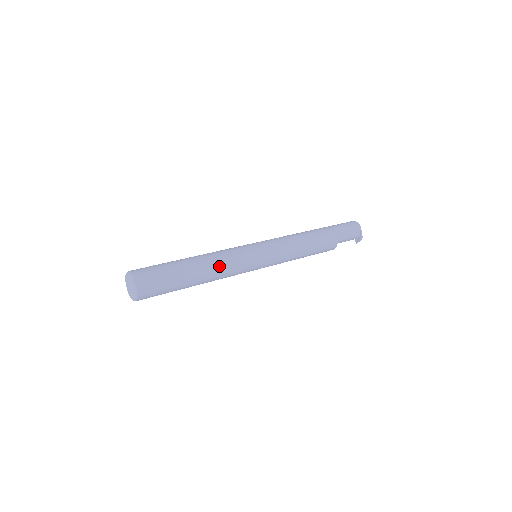
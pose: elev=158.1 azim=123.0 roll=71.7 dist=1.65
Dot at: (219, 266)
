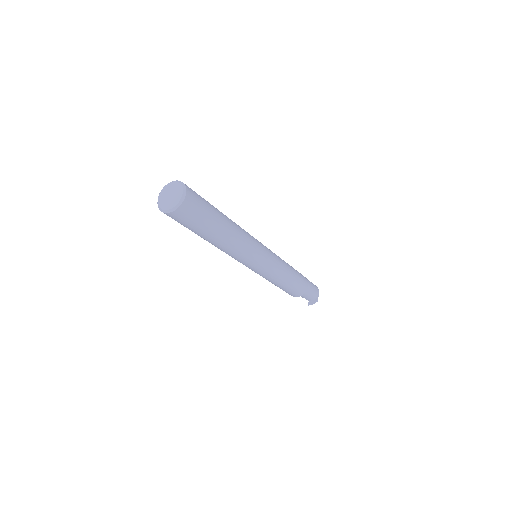
Dot at: (241, 237)
